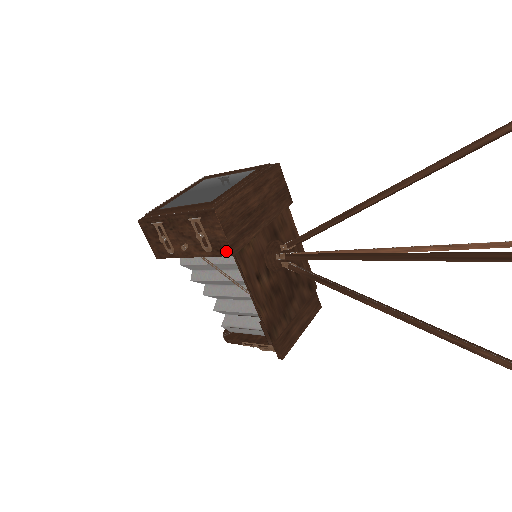
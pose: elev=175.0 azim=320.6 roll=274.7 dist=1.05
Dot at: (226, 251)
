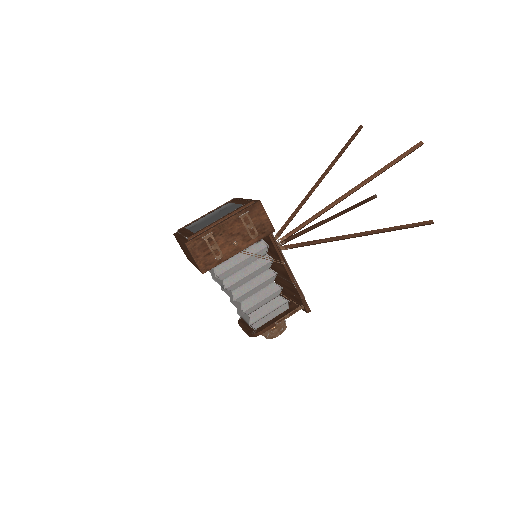
Dot at: (269, 230)
